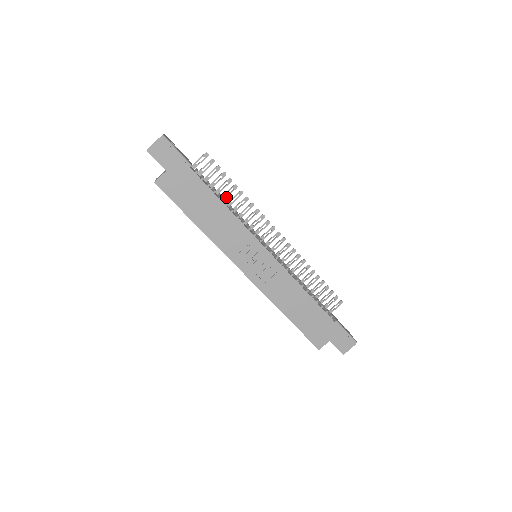
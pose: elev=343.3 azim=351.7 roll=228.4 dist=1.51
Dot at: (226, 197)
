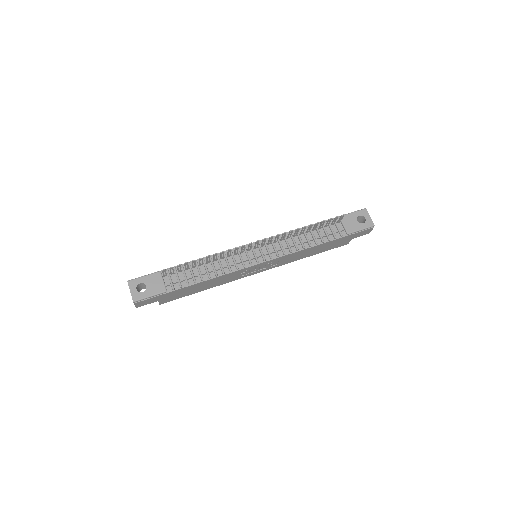
Dot at: (202, 263)
